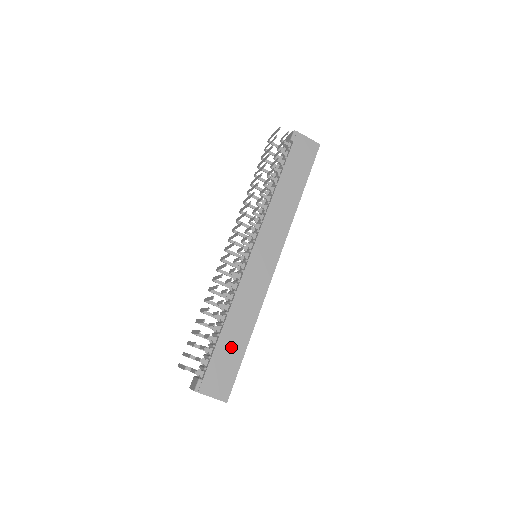
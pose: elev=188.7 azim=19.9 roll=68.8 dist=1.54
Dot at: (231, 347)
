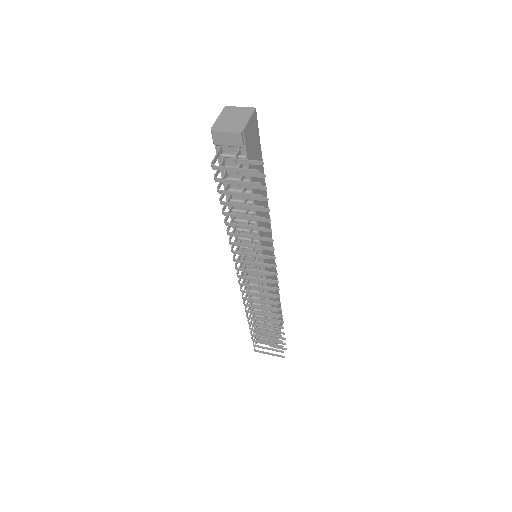
Dot at: occluded
